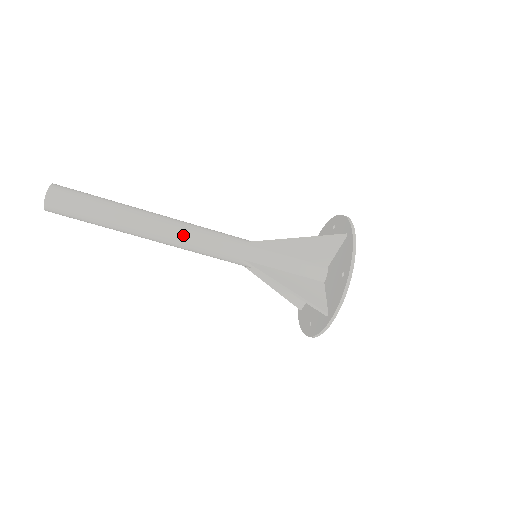
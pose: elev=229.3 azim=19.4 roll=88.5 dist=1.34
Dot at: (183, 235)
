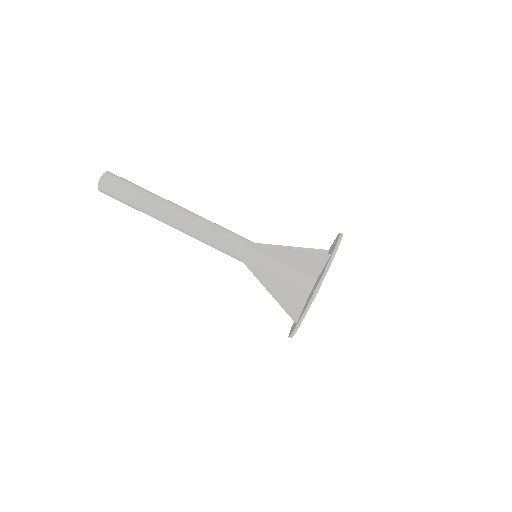
Dot at: (194, 228)
